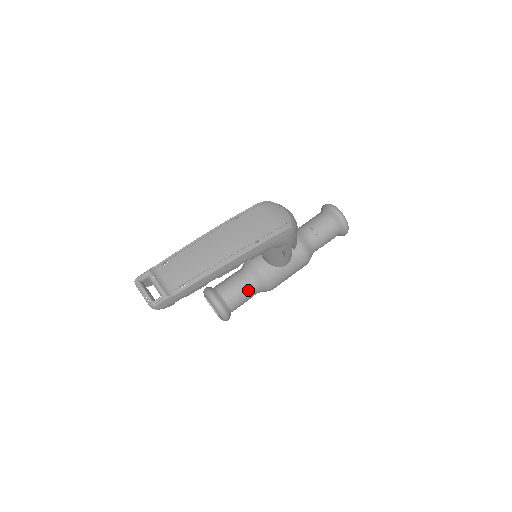
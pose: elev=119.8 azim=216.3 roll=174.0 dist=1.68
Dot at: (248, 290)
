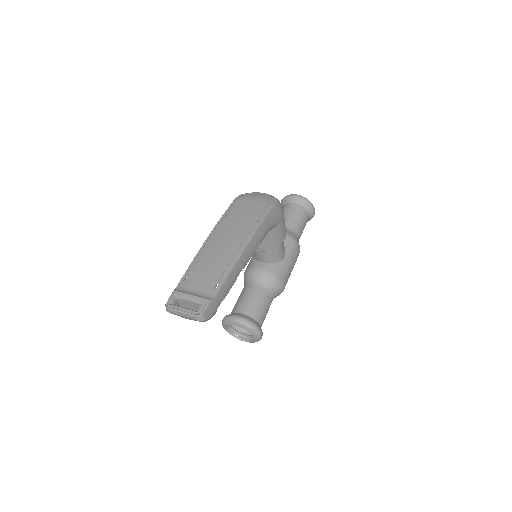
Dot at: (264, 297)
